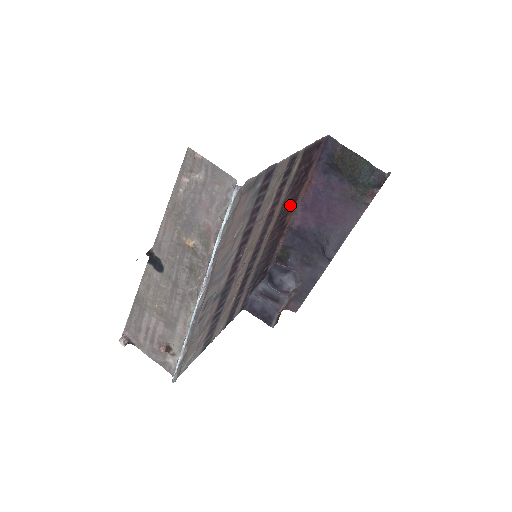
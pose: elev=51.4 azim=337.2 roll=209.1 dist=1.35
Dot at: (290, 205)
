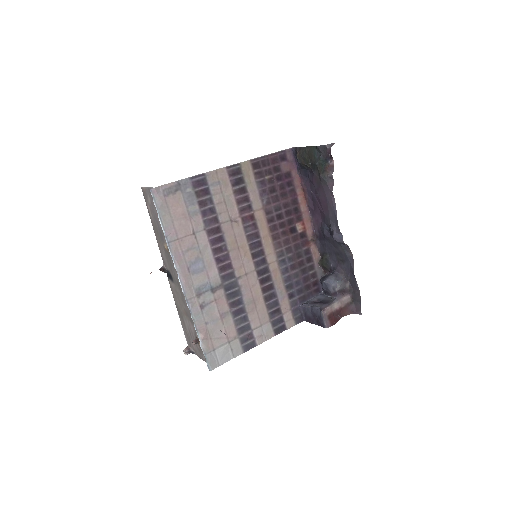
Dot at: (287, 212)
